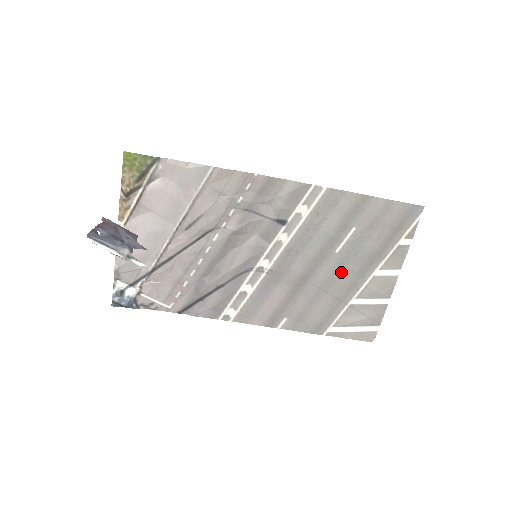
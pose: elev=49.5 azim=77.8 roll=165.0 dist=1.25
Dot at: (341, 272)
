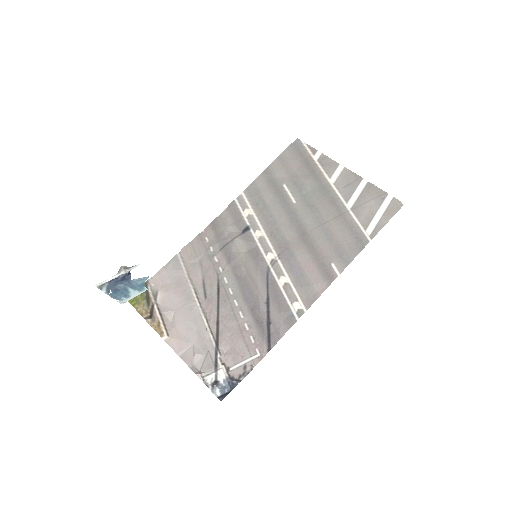
Dot at: (315, 205)
